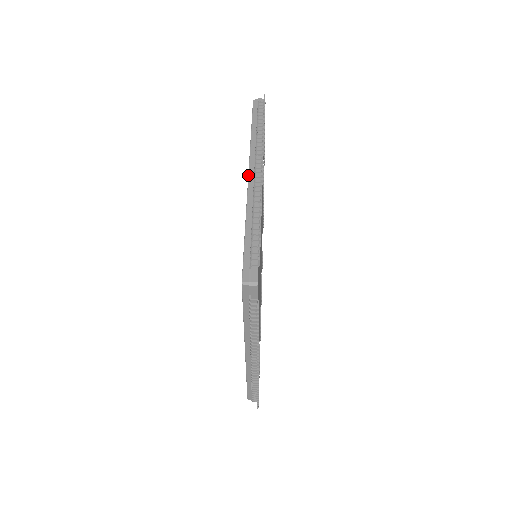
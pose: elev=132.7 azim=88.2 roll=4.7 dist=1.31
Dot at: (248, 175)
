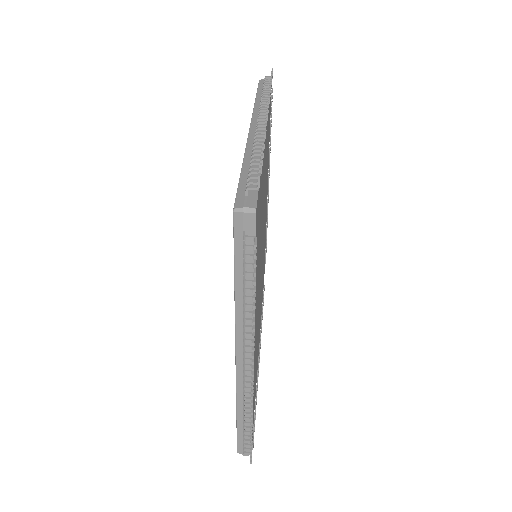
Dot at: occluded
